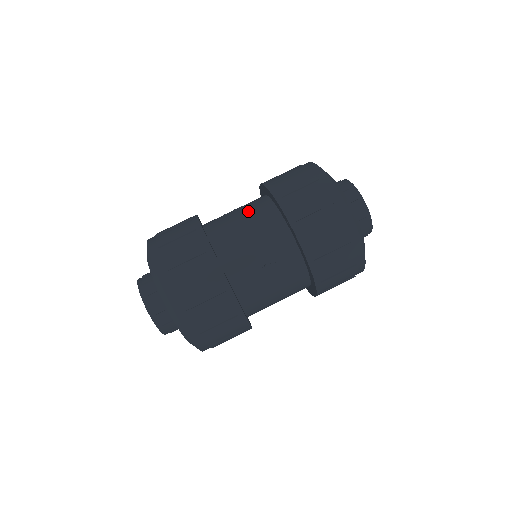
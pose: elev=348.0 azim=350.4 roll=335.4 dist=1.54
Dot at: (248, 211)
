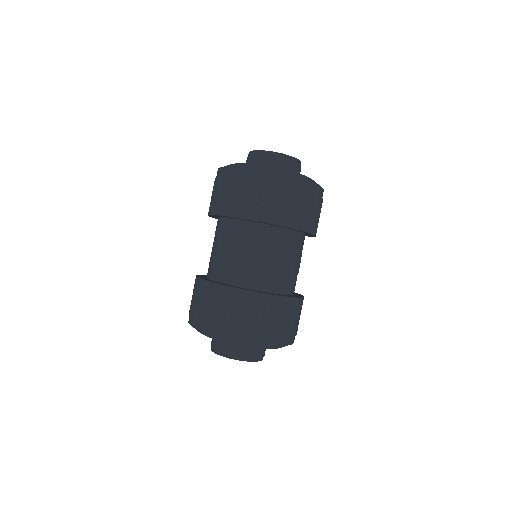
Dot at: (214, 239)
